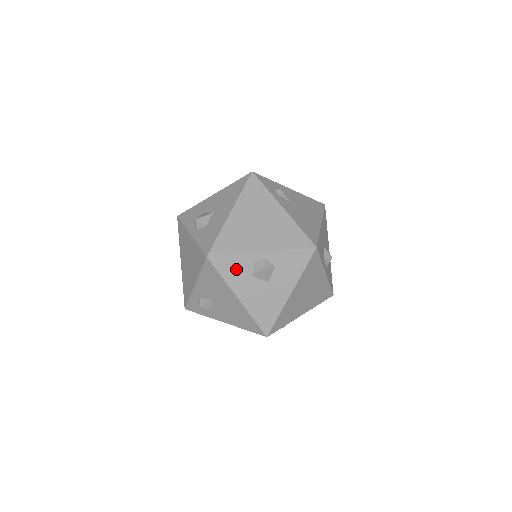
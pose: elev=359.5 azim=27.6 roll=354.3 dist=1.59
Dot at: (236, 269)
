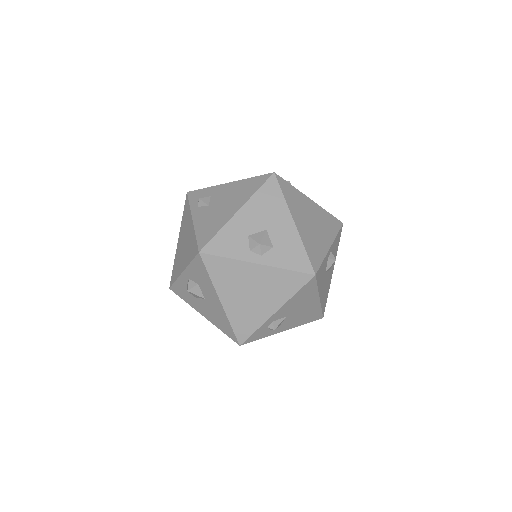
Dot at: (322, 273)
